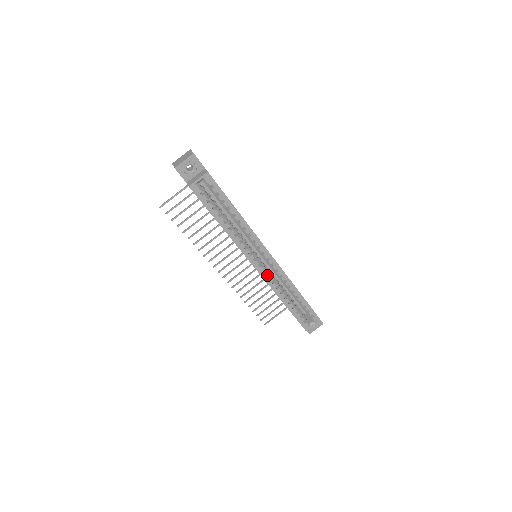
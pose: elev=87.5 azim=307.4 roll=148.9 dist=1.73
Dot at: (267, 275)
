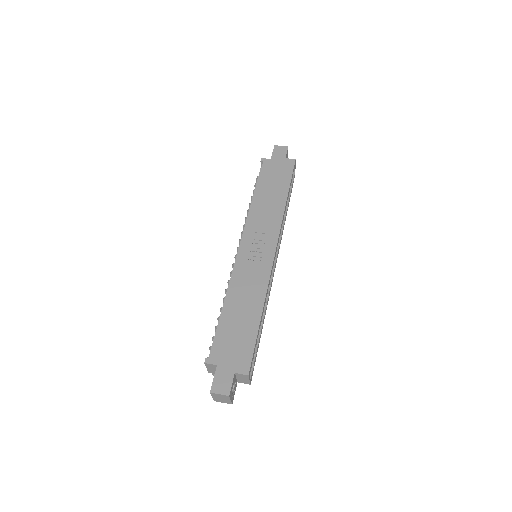
Dot at: (279, 247)
